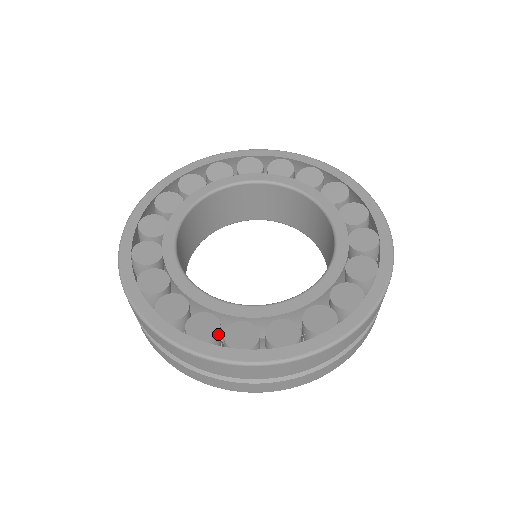
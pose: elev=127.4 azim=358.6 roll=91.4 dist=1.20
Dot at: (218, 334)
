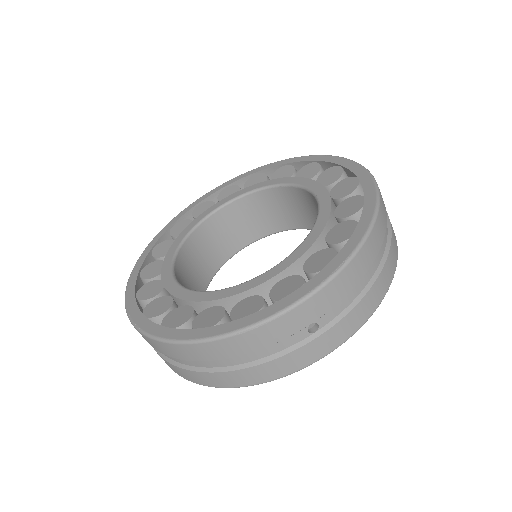
Dot at: (151, 280)
